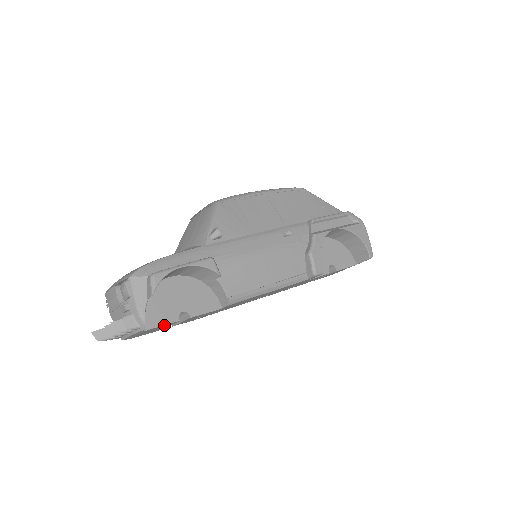
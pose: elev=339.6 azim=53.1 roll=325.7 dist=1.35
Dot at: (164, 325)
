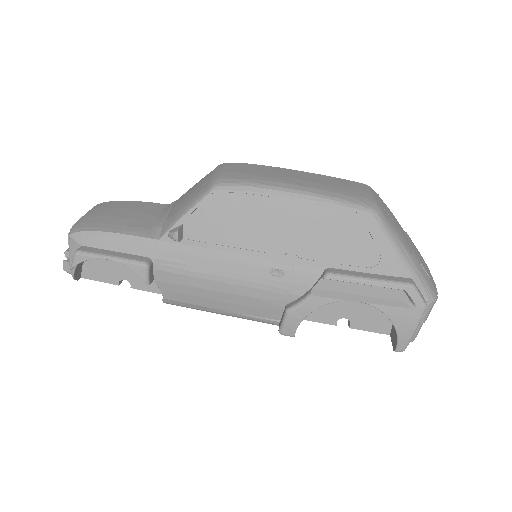
Dot at: (104, 281)
